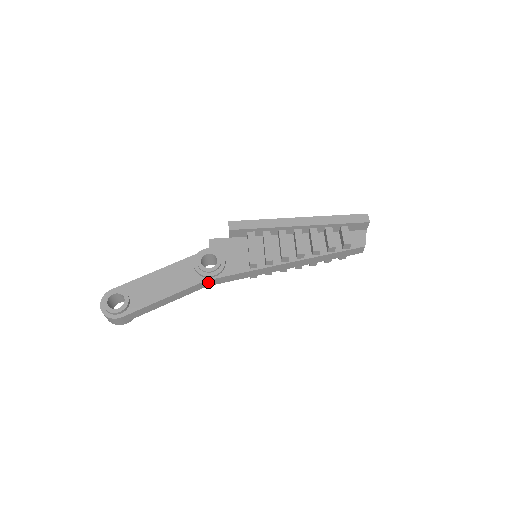
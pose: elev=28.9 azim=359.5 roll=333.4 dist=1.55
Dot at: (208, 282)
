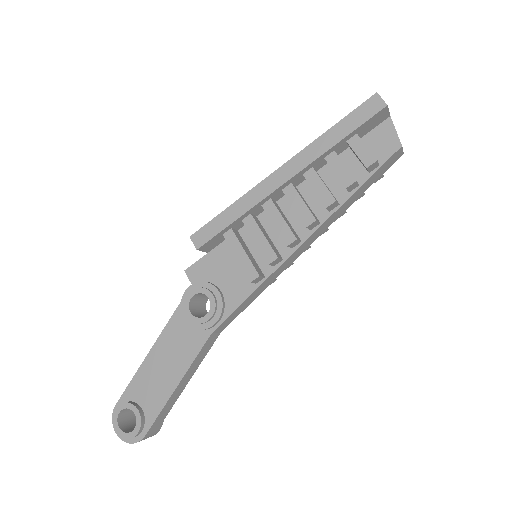
Dot at: (216, 331)
